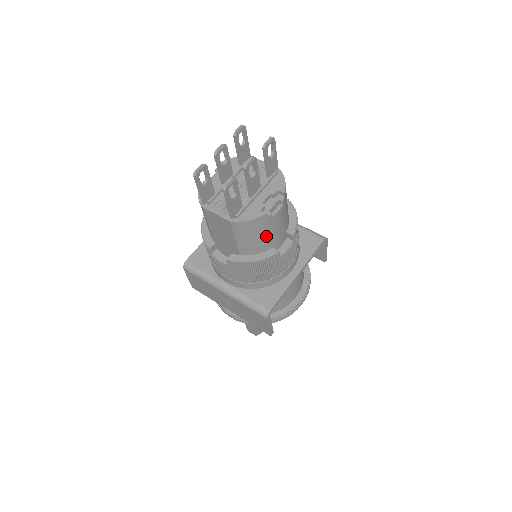
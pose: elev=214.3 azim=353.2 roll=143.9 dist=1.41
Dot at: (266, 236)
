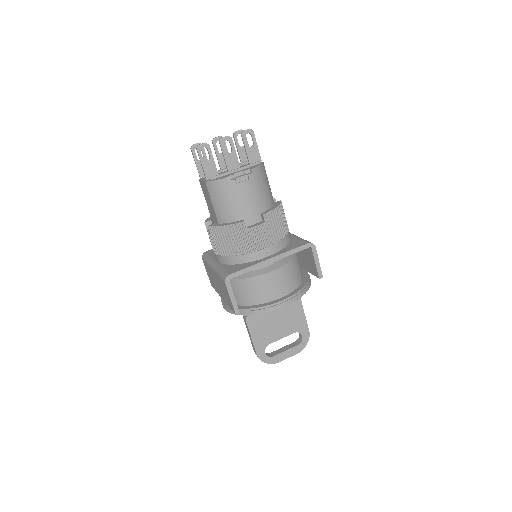
Dot at: (234, 203)
